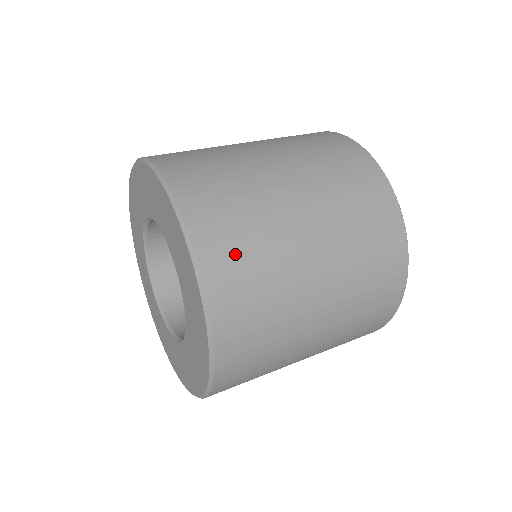
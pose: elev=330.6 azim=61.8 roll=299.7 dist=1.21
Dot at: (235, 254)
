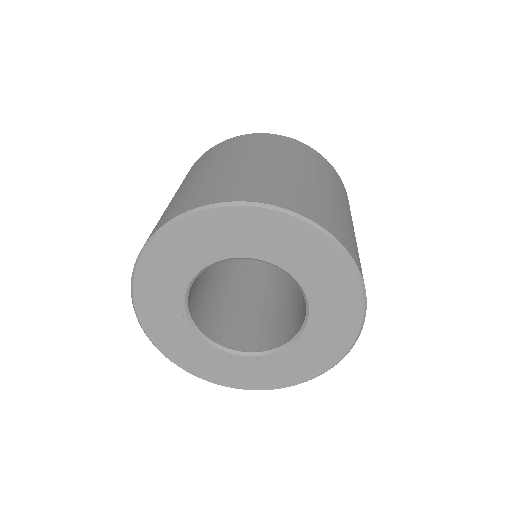
Dot at: (282, 193)
